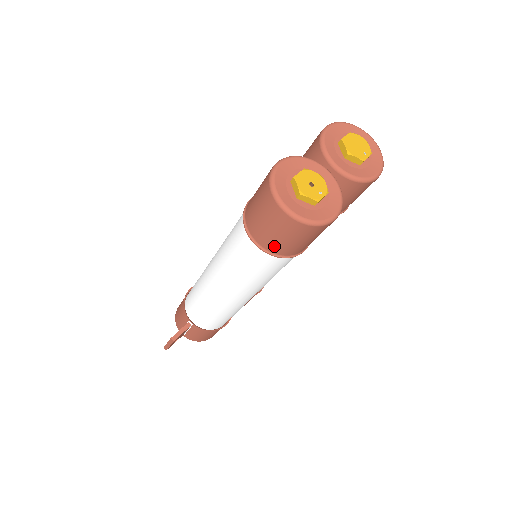
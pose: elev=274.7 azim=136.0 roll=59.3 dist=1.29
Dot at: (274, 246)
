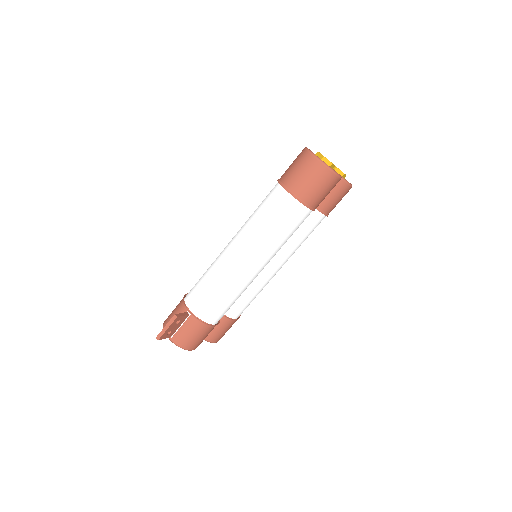
Dot at: (302, 191)
